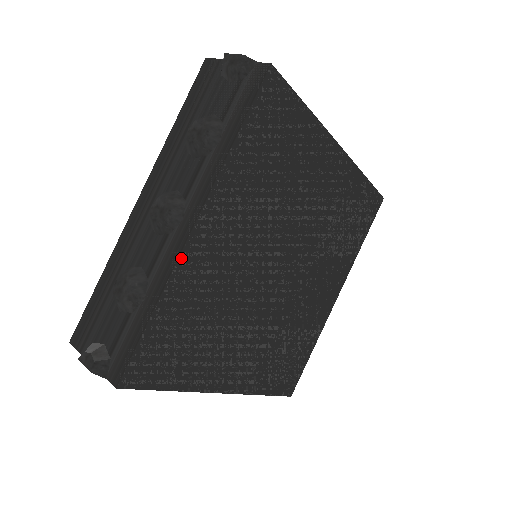
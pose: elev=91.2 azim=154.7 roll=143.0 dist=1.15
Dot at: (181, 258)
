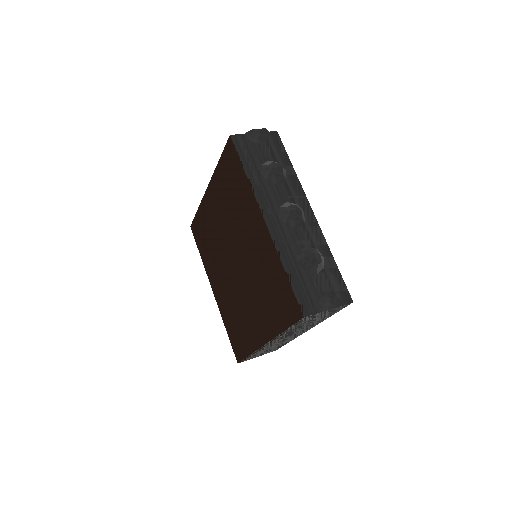
Dot at: (319, 229)
